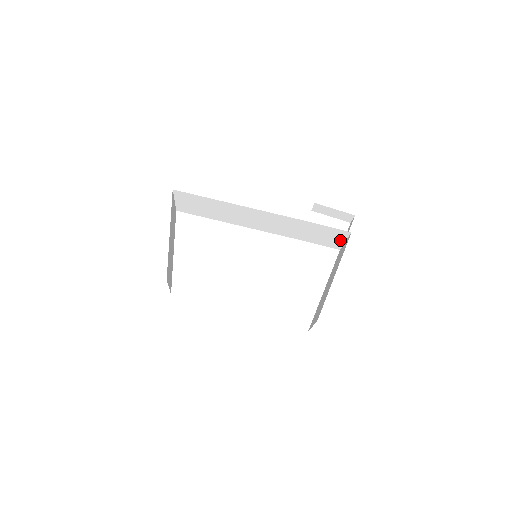
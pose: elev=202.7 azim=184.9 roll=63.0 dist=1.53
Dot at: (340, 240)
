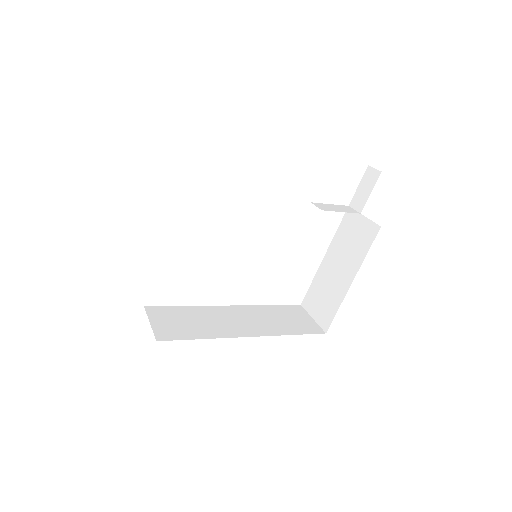
Dot at: occluded
